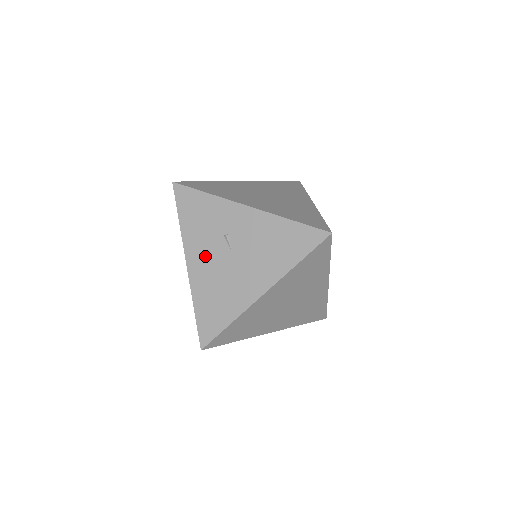
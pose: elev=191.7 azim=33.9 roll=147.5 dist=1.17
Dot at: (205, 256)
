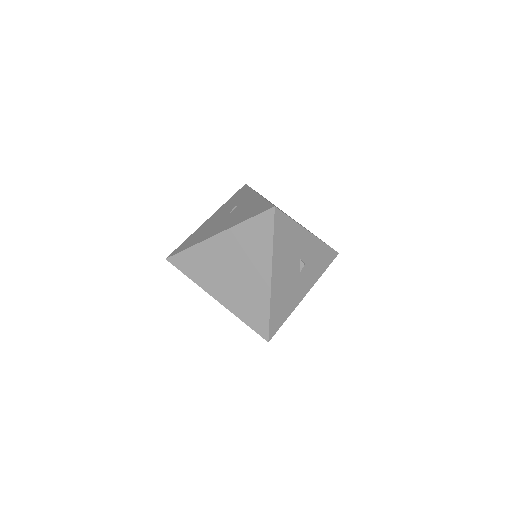
Dot at: (218, 215)
